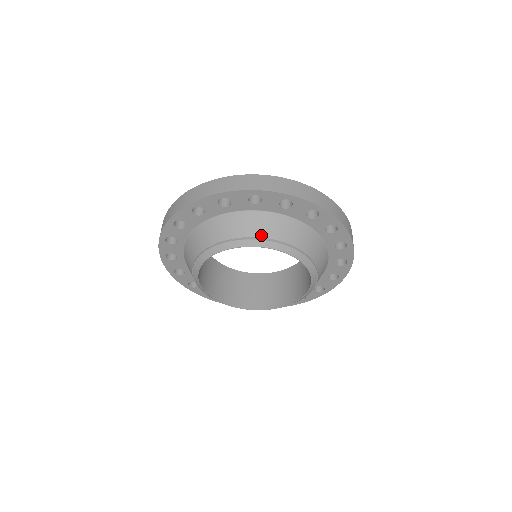
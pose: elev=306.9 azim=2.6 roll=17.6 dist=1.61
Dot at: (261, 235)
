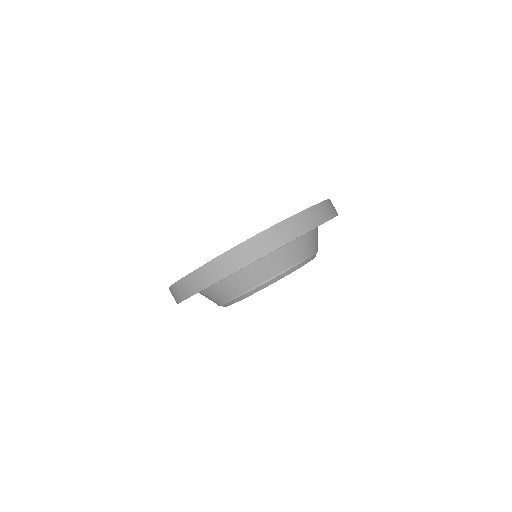
Dot at: (224, 300)
